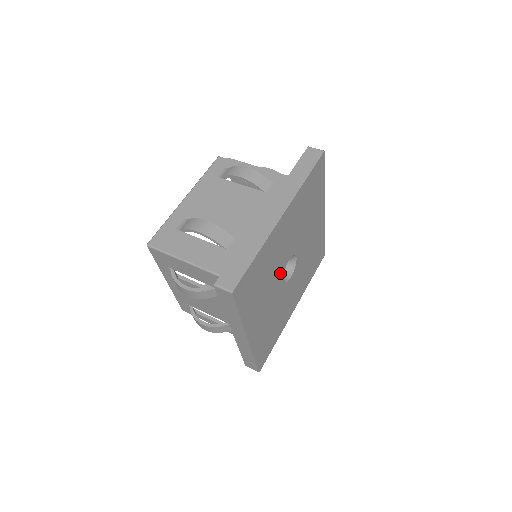
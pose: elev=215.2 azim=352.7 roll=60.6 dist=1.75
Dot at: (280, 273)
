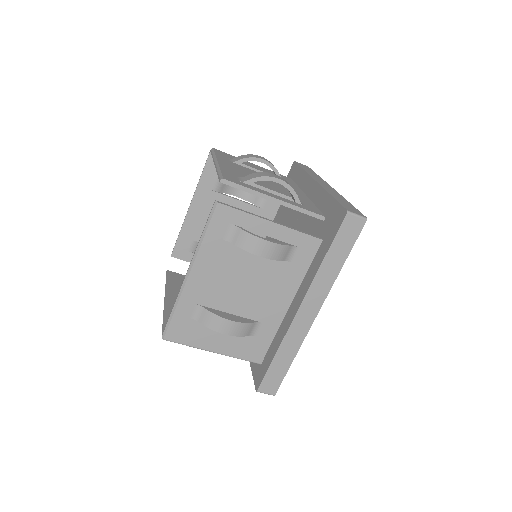
Dot at: occluded
